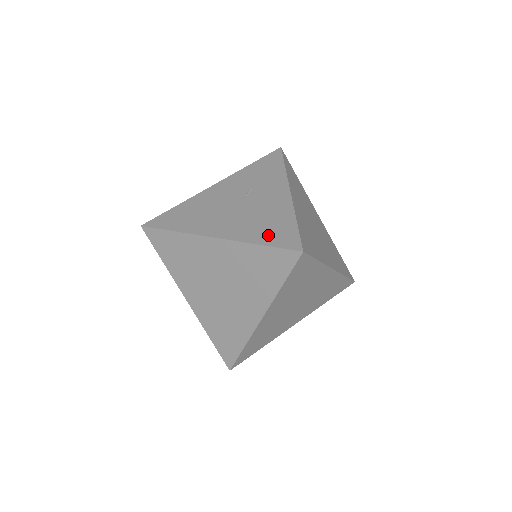
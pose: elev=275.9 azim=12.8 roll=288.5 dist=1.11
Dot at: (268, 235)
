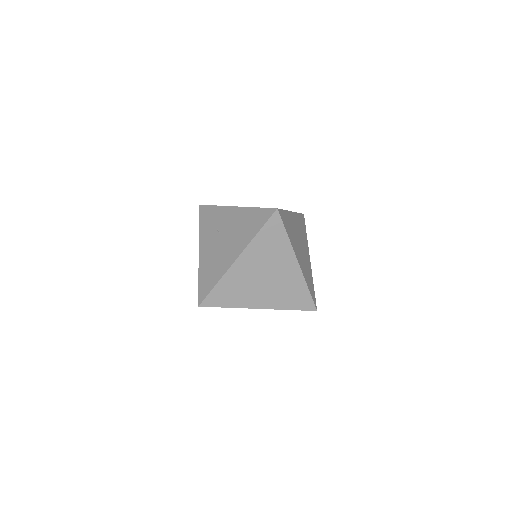
Dot at: (255, 226)
